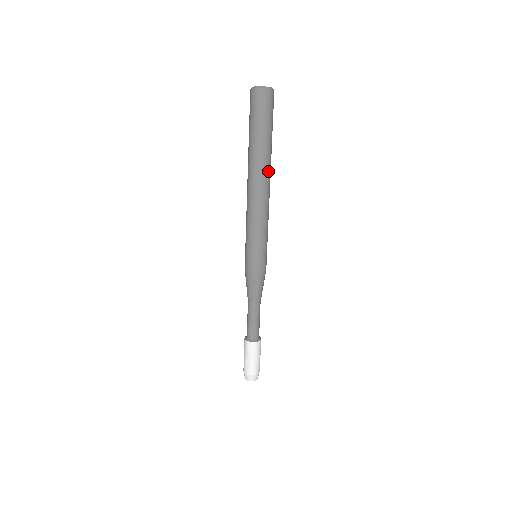
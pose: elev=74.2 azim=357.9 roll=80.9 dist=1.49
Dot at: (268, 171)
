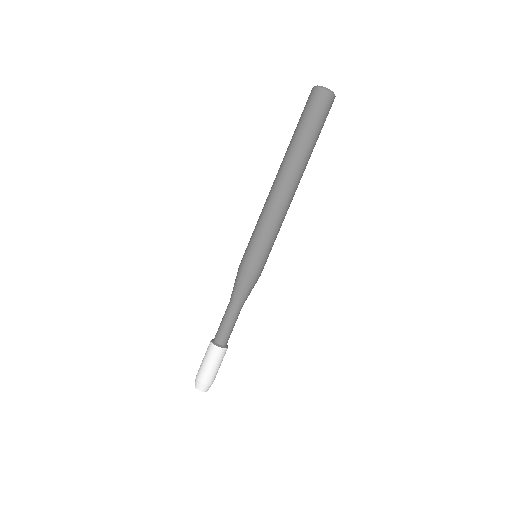
Dot at: (298, 171)
